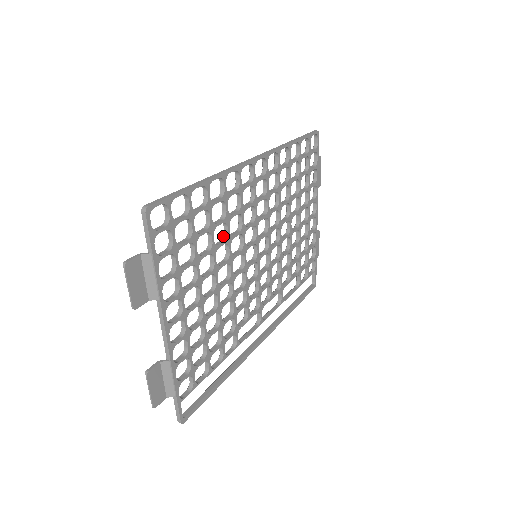
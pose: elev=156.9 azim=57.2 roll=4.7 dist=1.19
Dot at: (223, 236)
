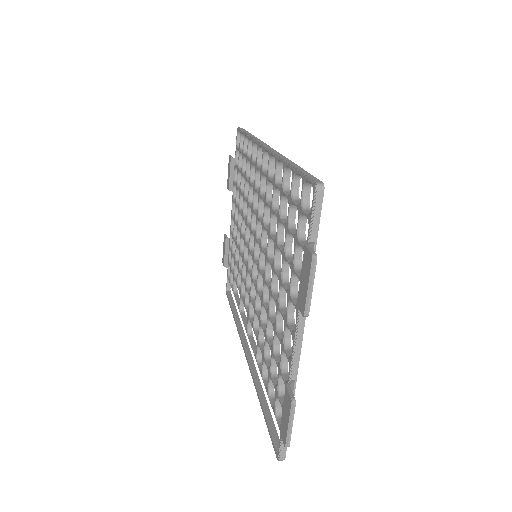
Dot at: (271, 230)
